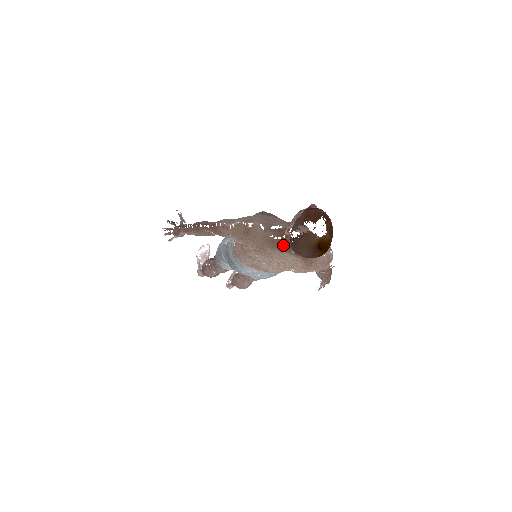
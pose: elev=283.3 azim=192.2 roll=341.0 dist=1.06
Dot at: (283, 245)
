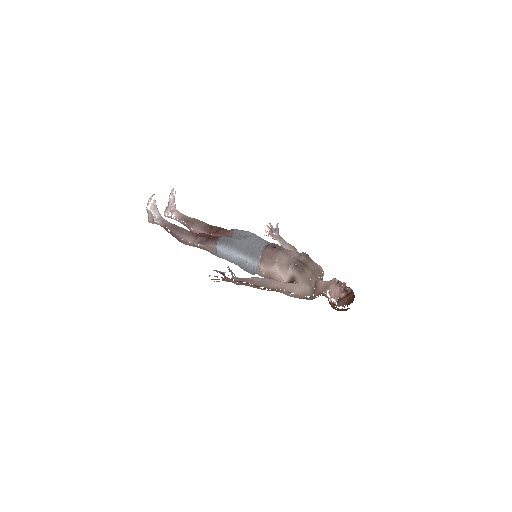
Dot at: occluded
